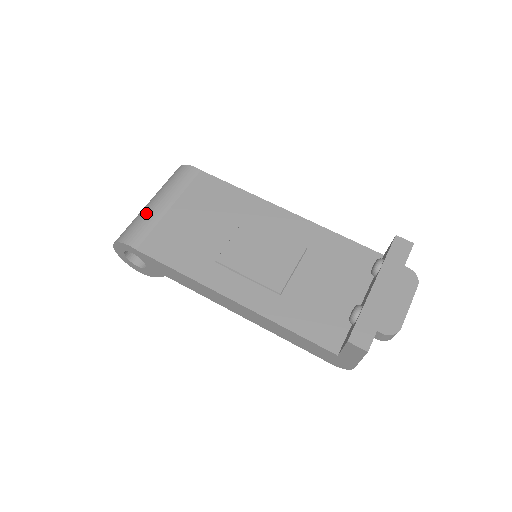
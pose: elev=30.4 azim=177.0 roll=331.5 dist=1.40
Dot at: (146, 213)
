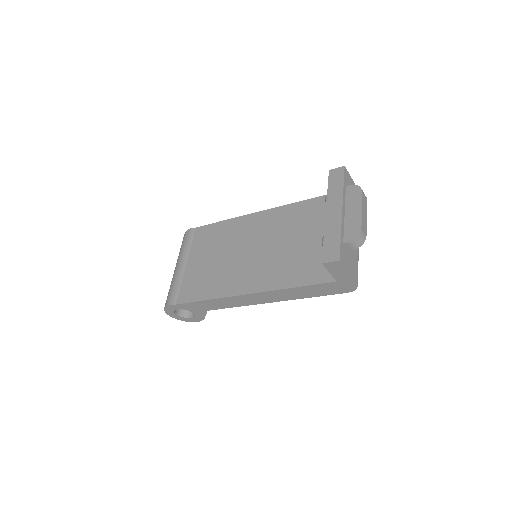
Dot at: (173, 278)
